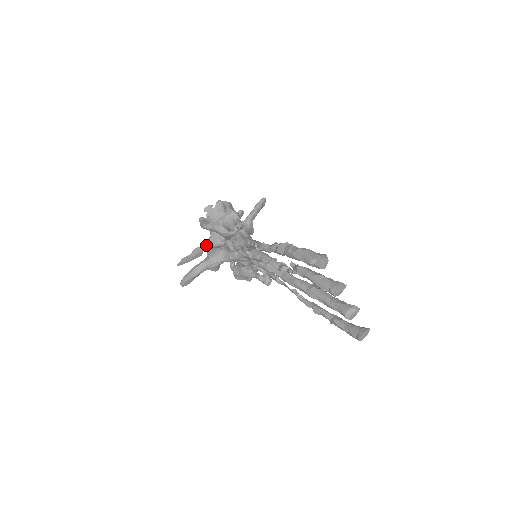
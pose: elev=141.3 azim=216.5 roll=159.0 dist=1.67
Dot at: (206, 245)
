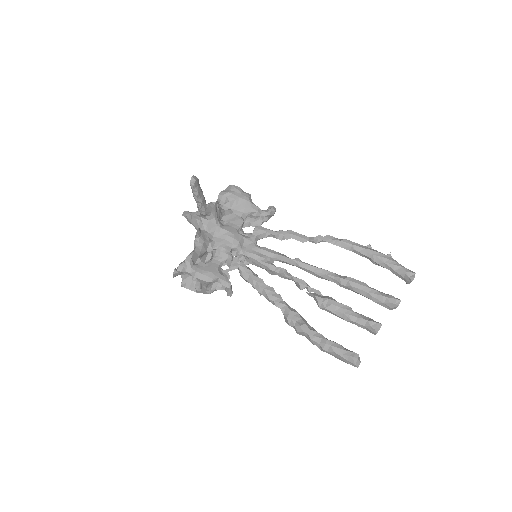
Dot at: occluded
